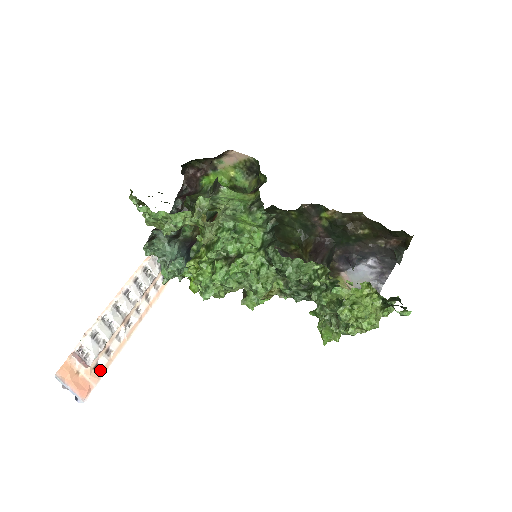
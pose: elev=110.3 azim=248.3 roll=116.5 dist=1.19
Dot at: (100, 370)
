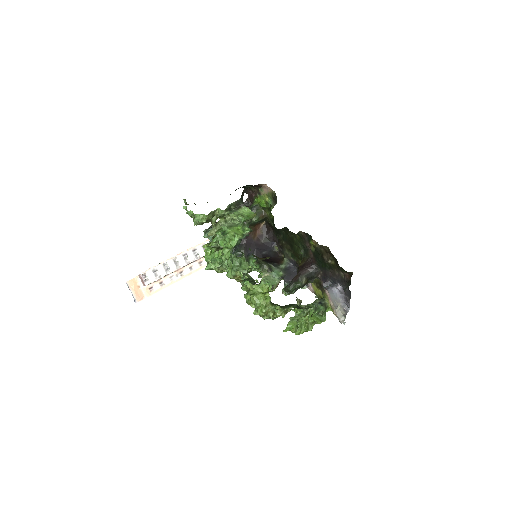
Dot at: (153, 291)
